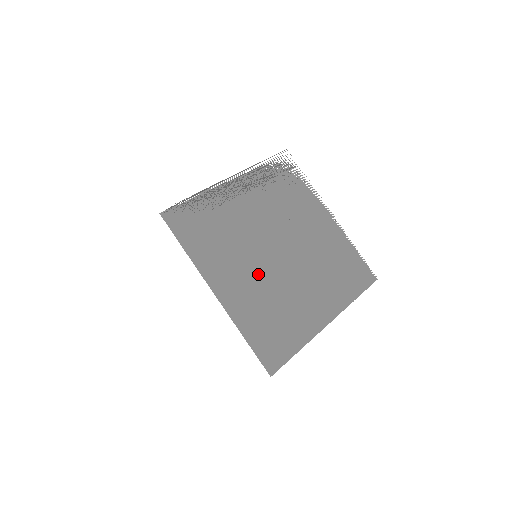
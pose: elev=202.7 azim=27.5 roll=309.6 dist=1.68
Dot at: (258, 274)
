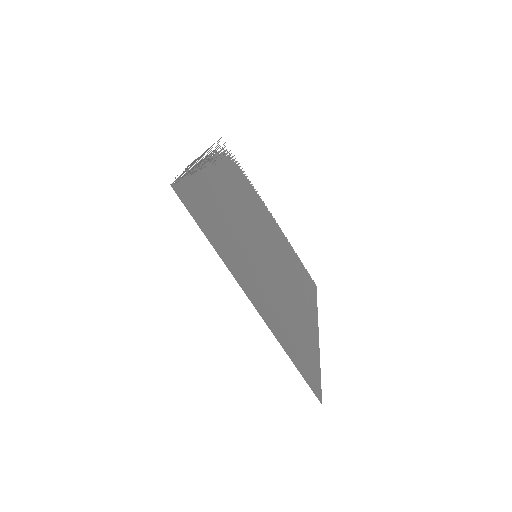
Dot at: (266, 278)
